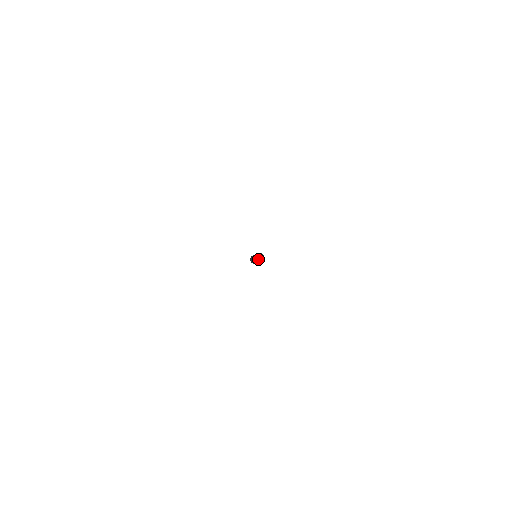
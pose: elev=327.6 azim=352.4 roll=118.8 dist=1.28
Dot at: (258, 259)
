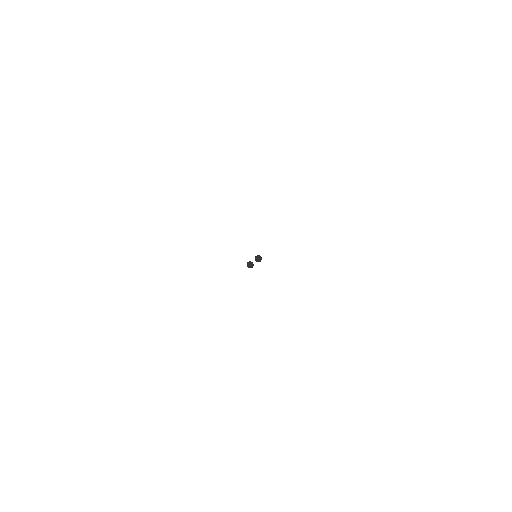
Dot at: (258, 256)
